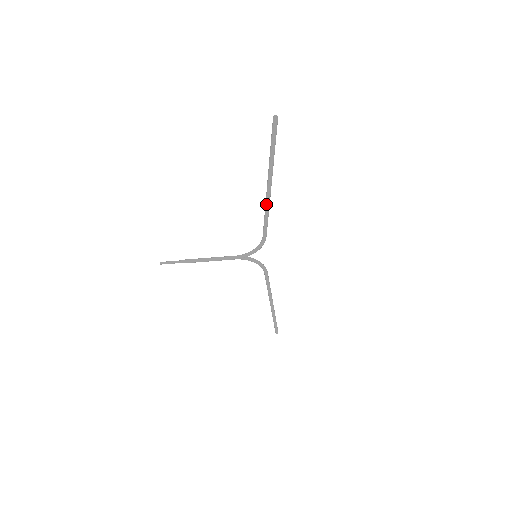
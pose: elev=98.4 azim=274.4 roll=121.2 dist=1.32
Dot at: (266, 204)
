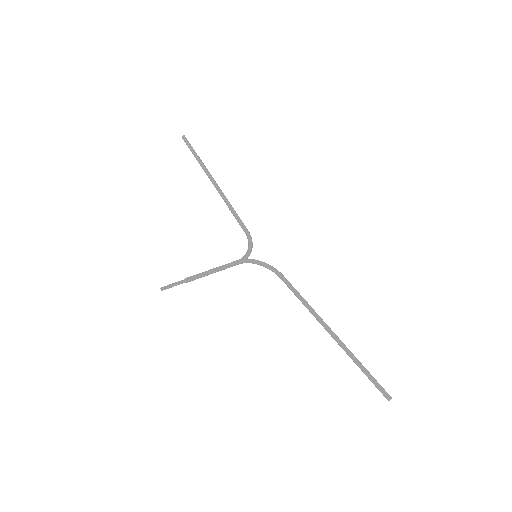
Dot at: (222, 196)
